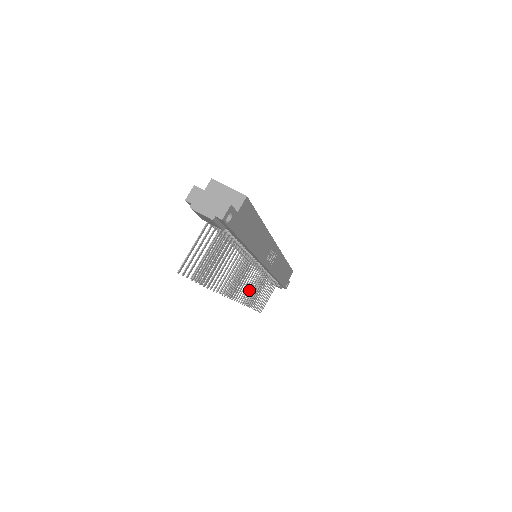
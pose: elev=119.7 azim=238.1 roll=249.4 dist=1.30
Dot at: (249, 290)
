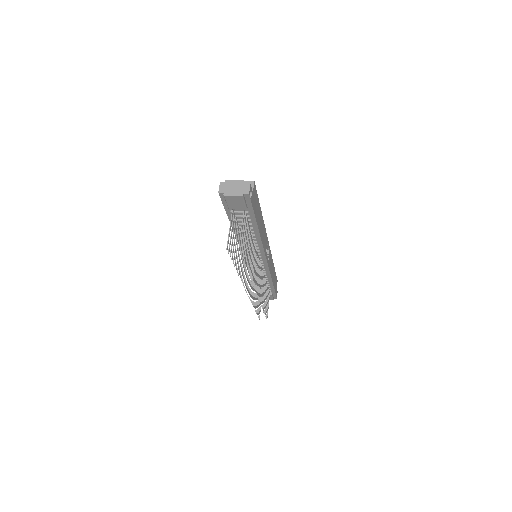
Dot at: occluded
